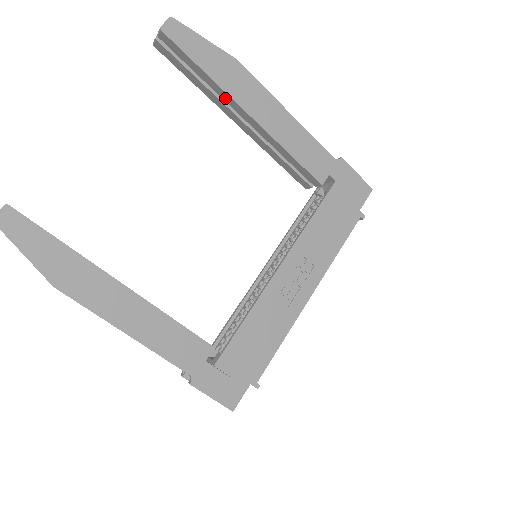
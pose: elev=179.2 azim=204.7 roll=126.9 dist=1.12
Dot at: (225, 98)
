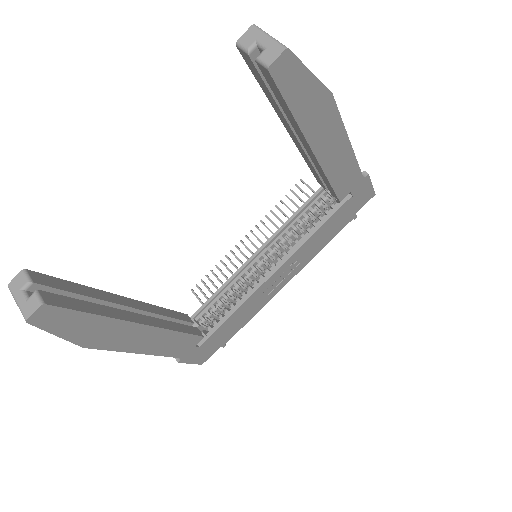
Dot at: (297, 131)
